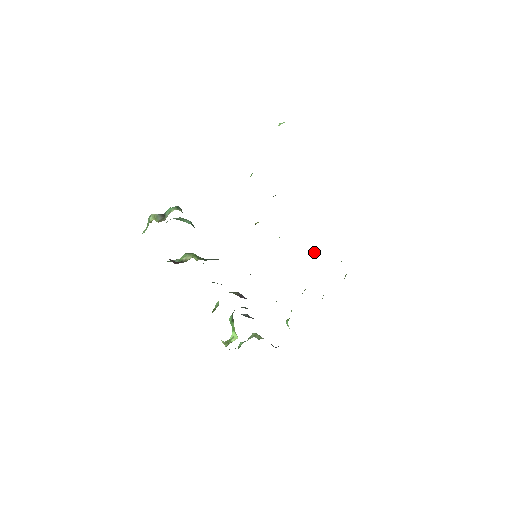
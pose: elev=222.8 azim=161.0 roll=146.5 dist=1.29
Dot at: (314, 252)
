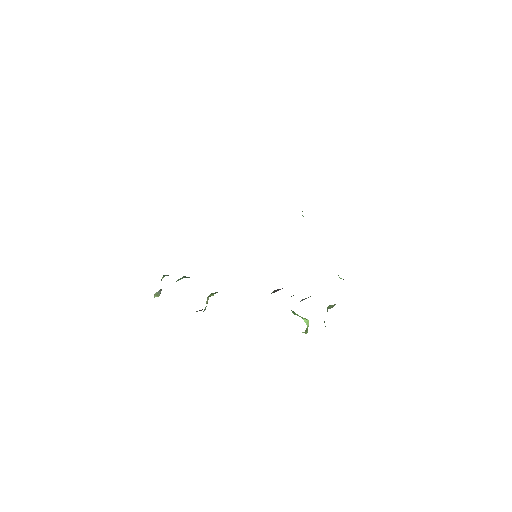
Dot at: occluded
